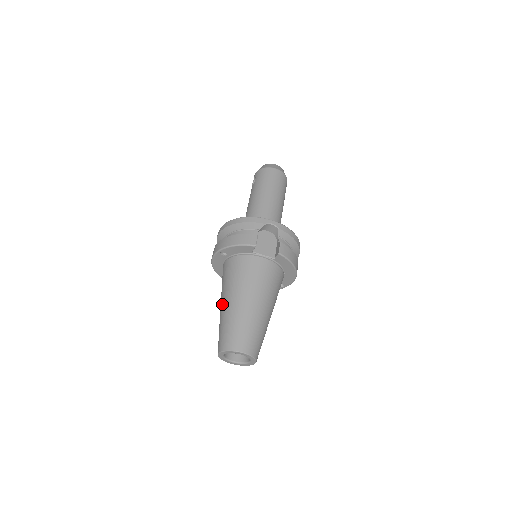
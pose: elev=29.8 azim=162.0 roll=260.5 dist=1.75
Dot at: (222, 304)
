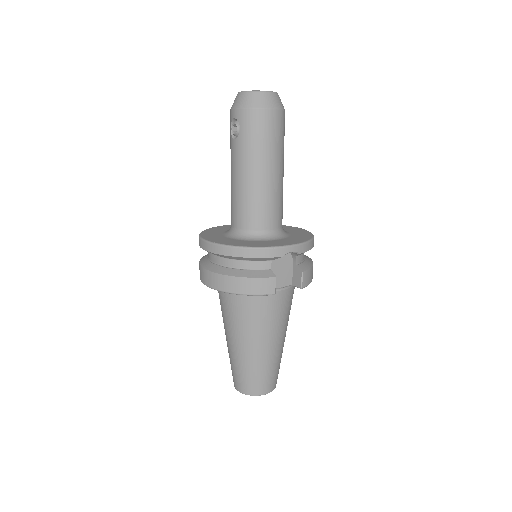
Dot at: (232, 342)
